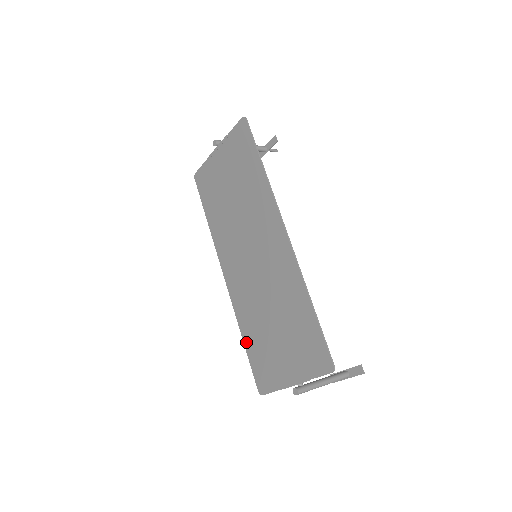
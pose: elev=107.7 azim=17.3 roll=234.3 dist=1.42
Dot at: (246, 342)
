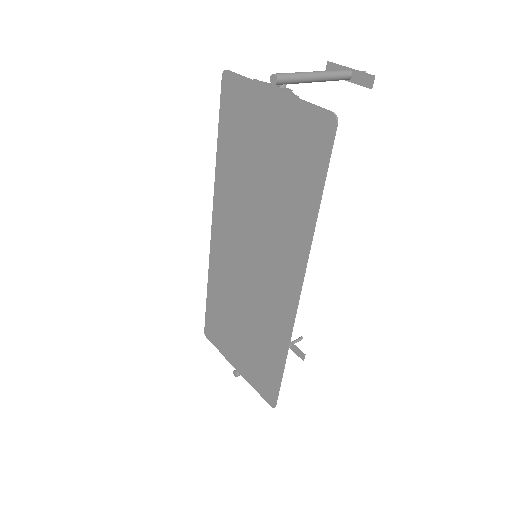
Dot at: (209, 296)
